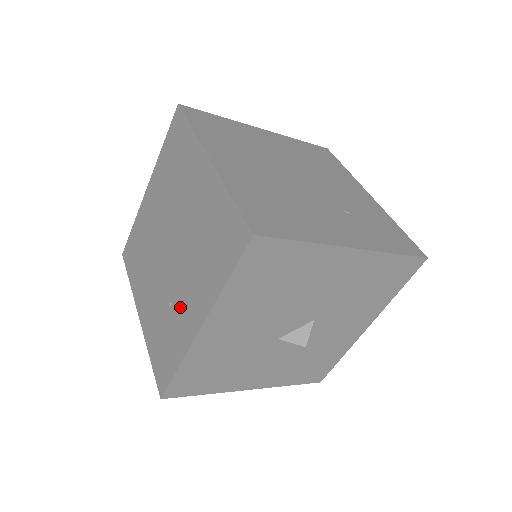
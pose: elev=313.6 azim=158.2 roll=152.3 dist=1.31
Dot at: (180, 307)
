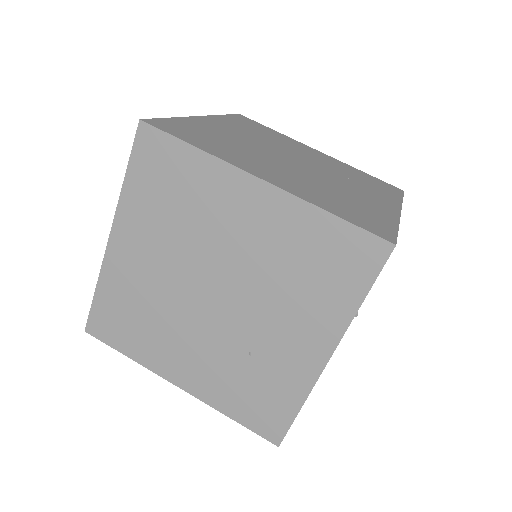
Dot at: (275, 350)
